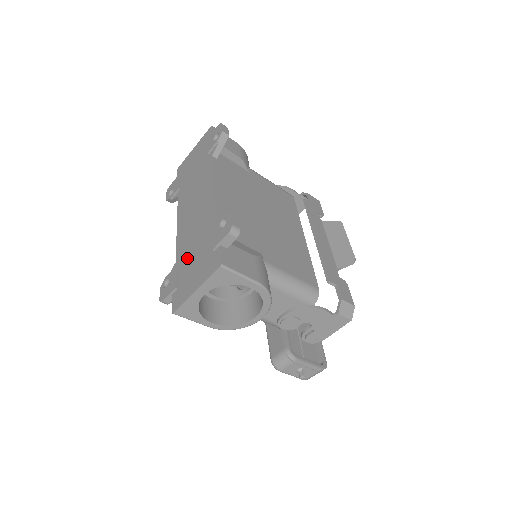
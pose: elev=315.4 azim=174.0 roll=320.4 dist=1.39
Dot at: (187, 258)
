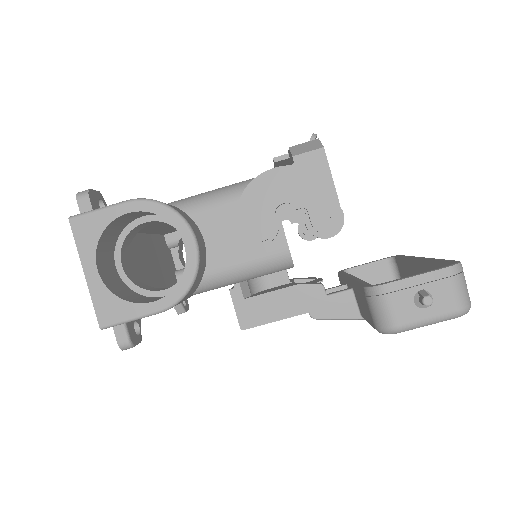
Dot at: occluded
